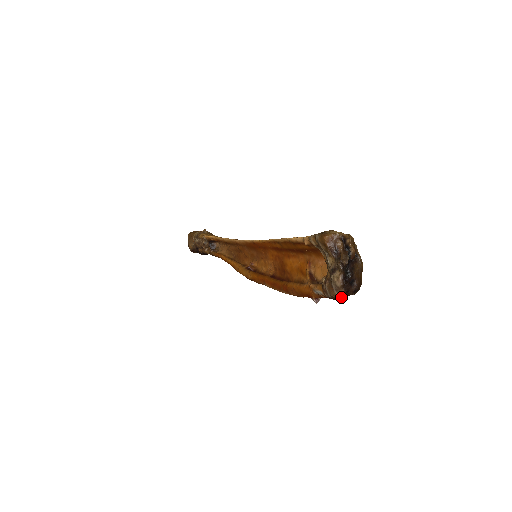
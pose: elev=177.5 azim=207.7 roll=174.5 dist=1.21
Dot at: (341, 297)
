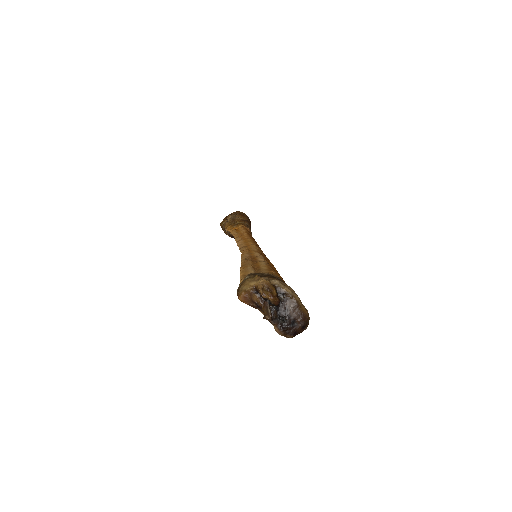
Dot at: occluded
